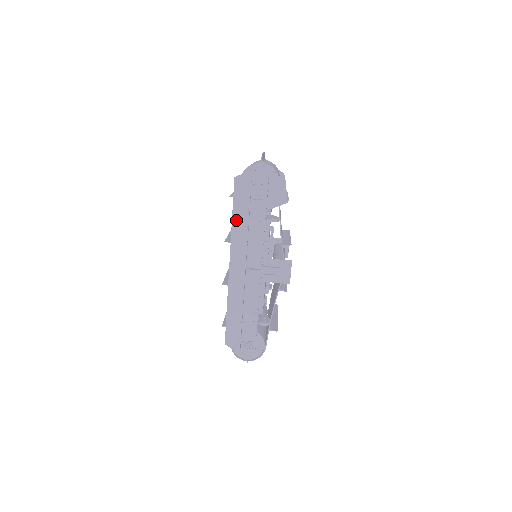
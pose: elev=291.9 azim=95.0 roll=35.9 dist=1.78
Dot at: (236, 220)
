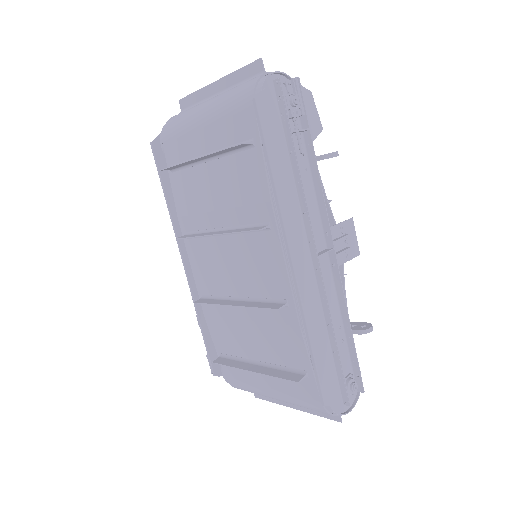
Dot at: (278, 177)
